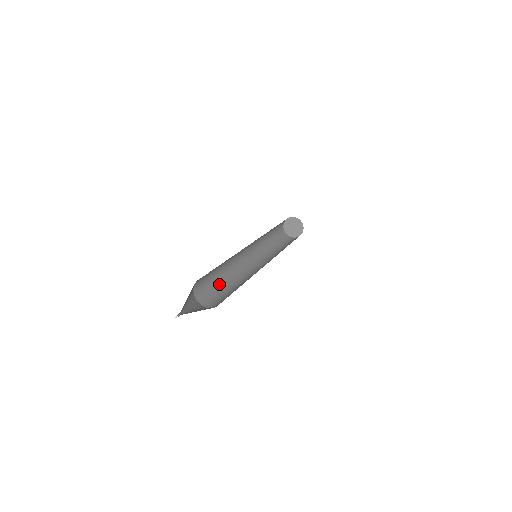
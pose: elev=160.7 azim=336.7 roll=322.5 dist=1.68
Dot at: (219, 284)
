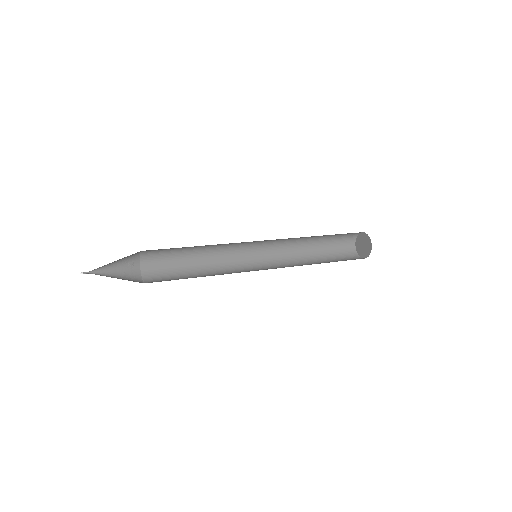
Dot at: (185, 261)
